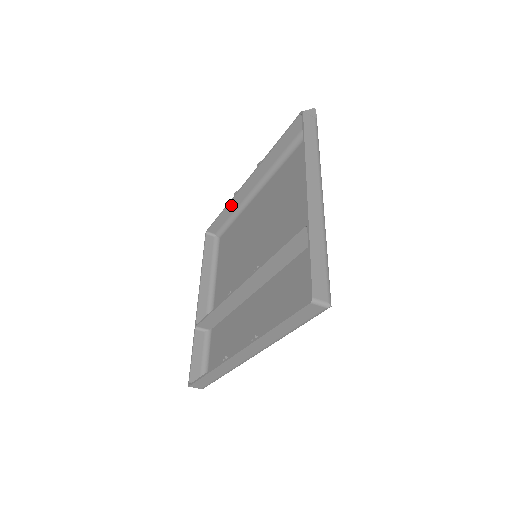
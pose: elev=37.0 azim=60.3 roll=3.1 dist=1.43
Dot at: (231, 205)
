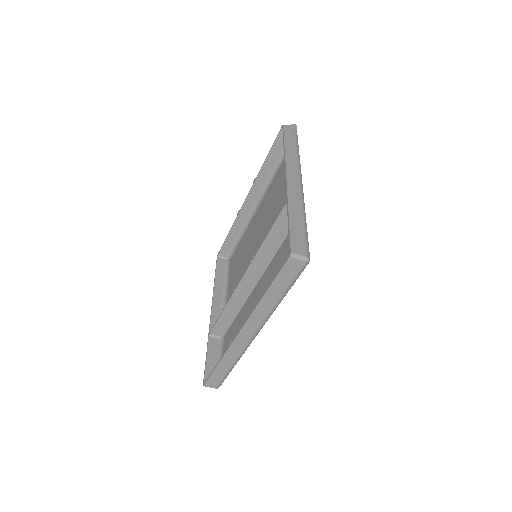
Dot at: (236, 225)
